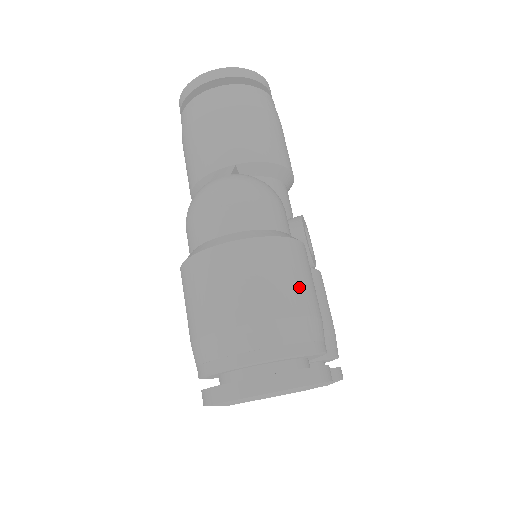
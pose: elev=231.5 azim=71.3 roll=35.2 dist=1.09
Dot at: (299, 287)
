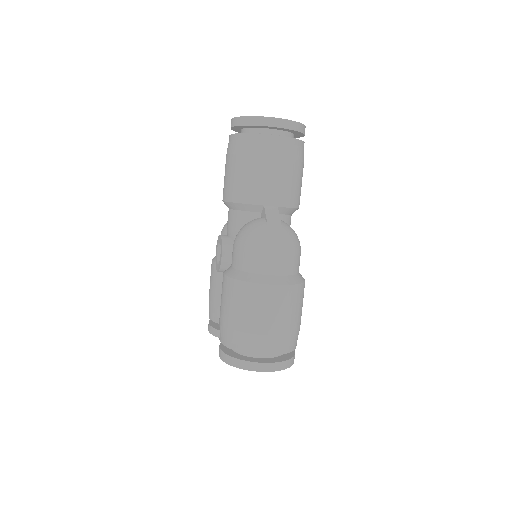
Dot at: (301, 313)
